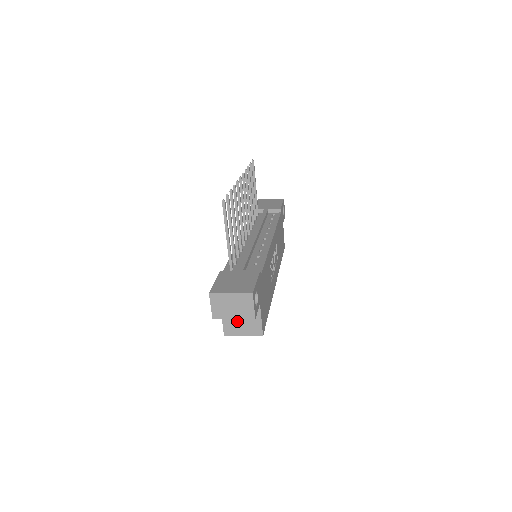
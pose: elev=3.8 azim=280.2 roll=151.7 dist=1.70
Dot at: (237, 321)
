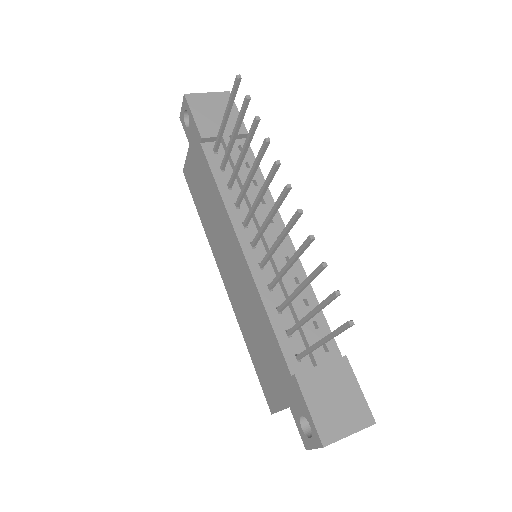
Dot at: occluded
